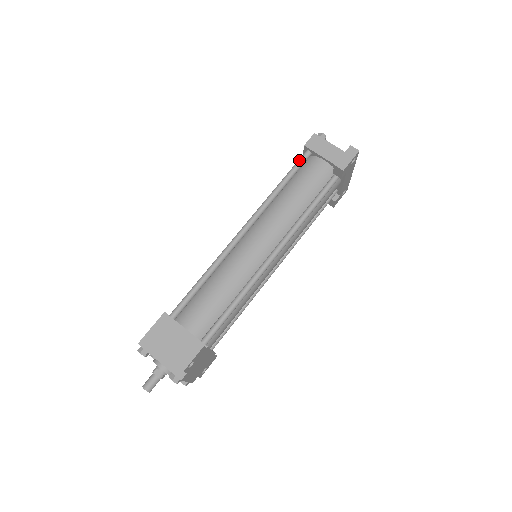
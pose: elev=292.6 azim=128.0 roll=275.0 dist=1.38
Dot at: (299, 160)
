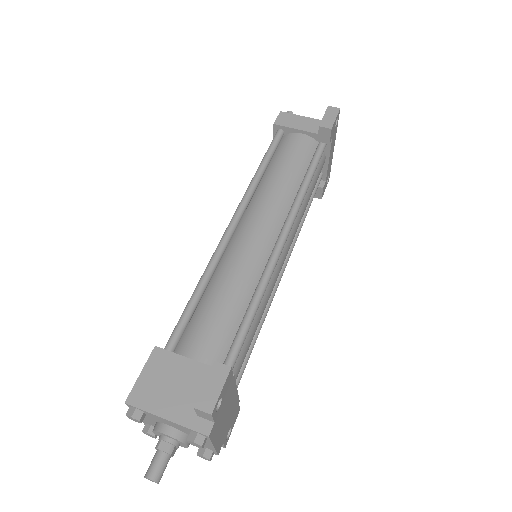
Dot at: (273, 140)
